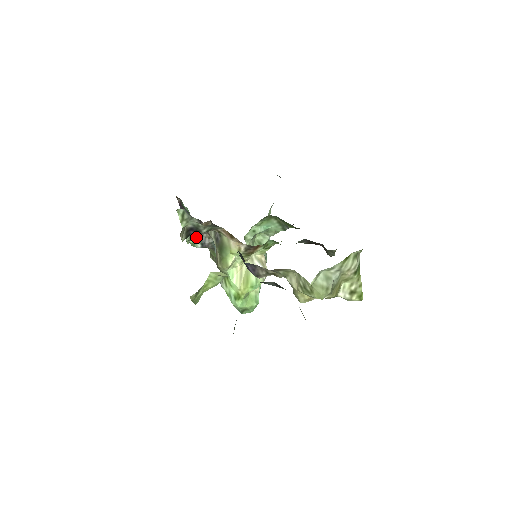
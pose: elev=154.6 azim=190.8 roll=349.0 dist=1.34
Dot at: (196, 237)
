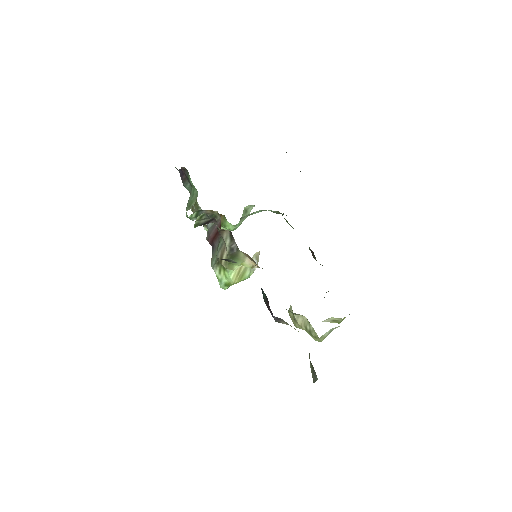
Dot at: occluded
